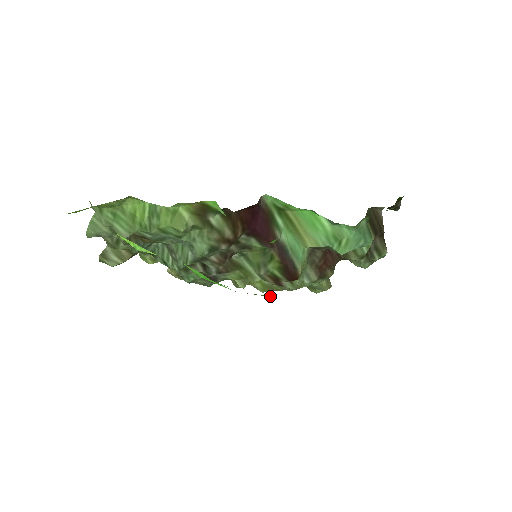
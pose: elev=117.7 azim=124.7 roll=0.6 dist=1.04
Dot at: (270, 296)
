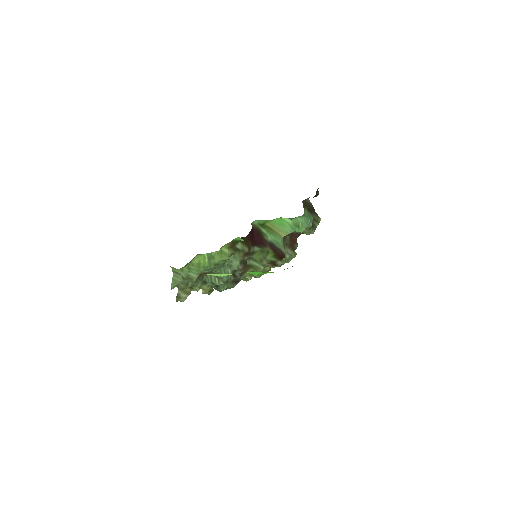
Dot at: occluded
